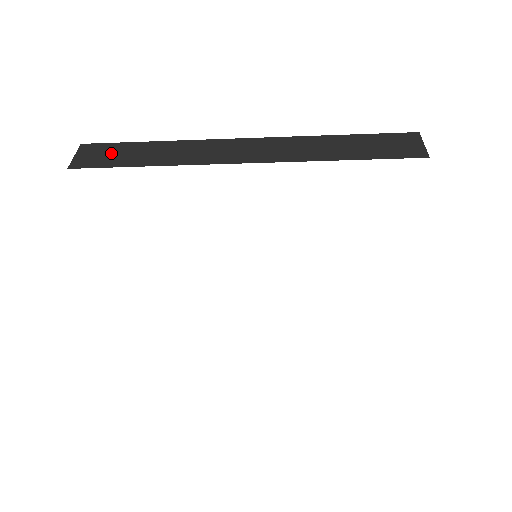
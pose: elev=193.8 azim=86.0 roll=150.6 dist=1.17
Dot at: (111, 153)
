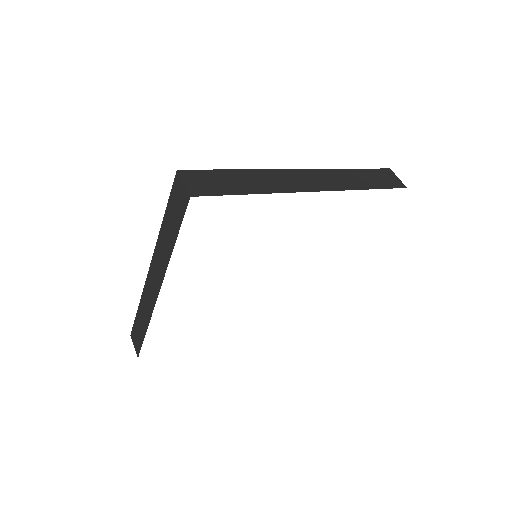
Dot at: (214, 180)
